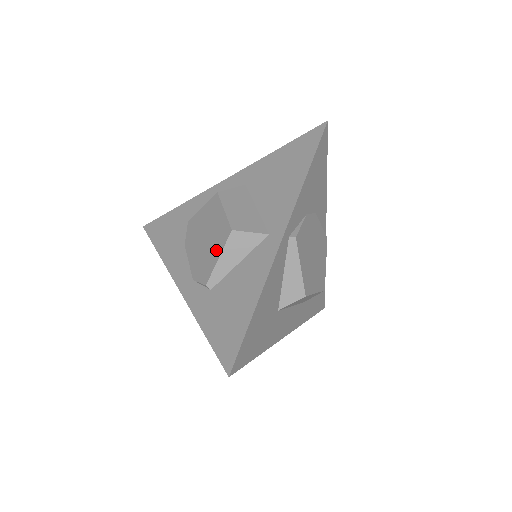
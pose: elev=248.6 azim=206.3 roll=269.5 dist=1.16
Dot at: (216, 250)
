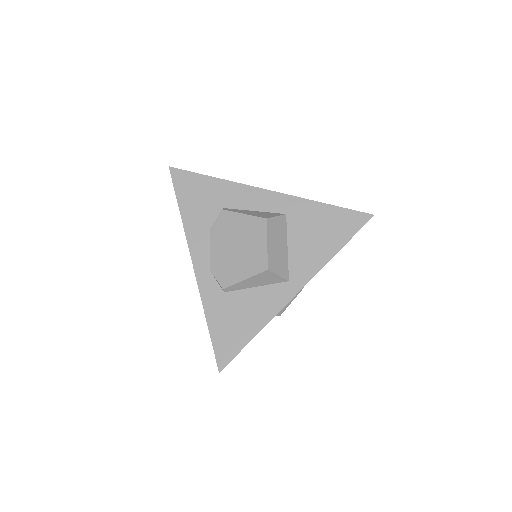
Dot at: (245, 270)
